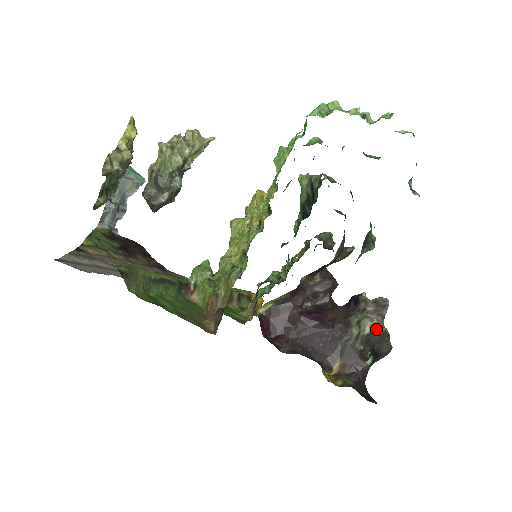
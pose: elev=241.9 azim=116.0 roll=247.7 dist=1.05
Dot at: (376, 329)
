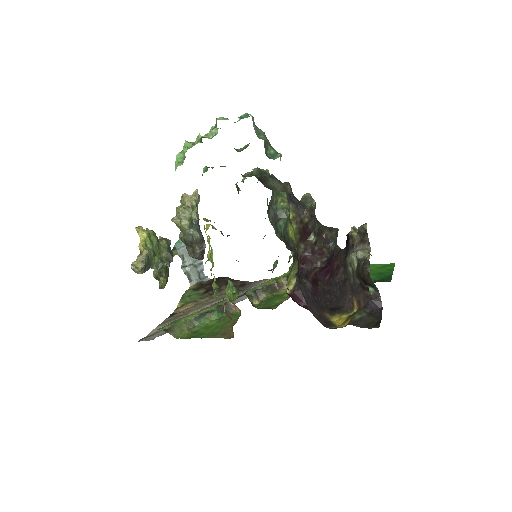
Dot at: (359, 261)
